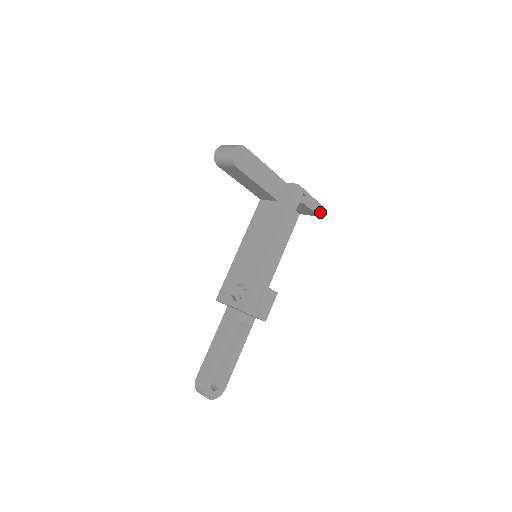
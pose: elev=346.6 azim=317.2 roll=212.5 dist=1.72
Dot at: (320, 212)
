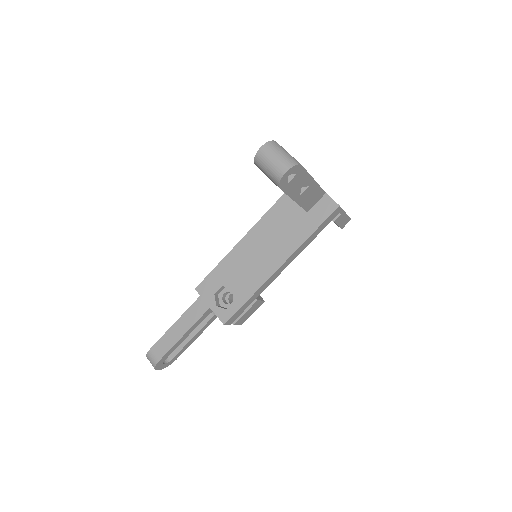
Dot at: occluded
